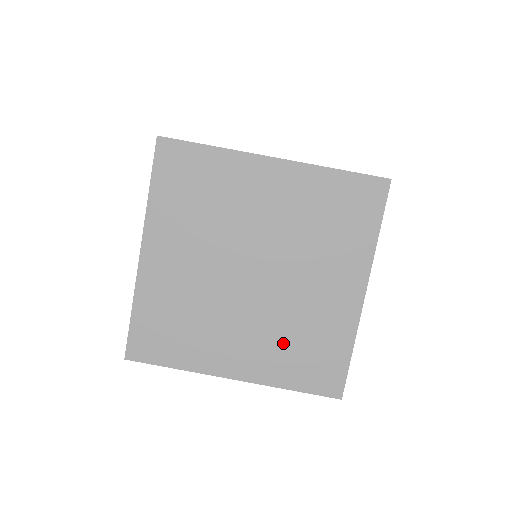
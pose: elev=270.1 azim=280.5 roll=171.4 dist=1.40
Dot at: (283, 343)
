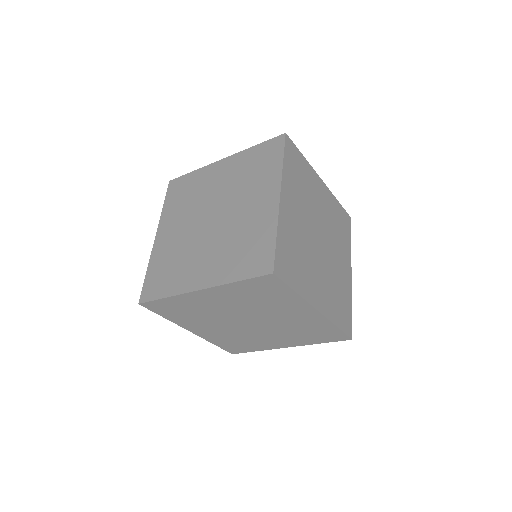
Dot at: (230, 338)
